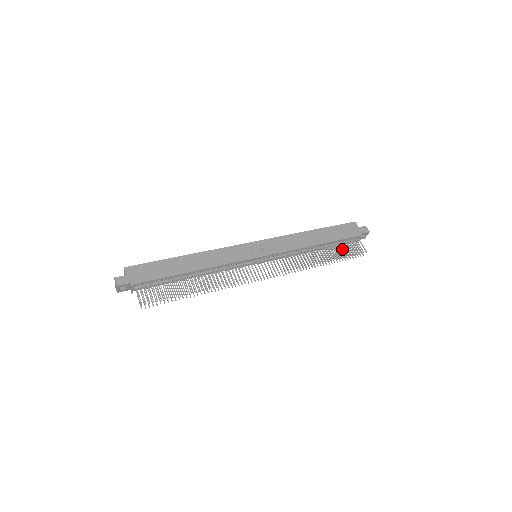
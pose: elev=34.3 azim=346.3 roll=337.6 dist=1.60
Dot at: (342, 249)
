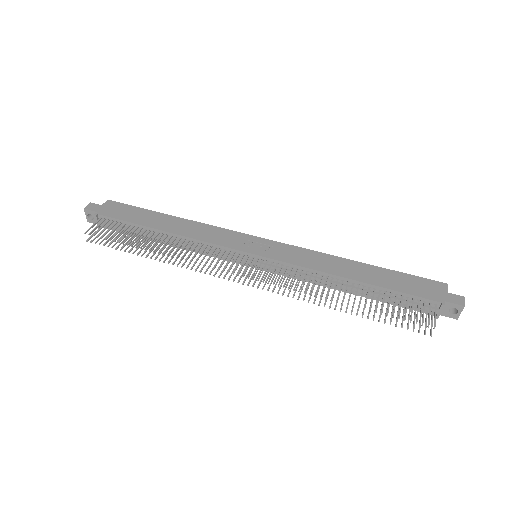
Dot at: occluded
